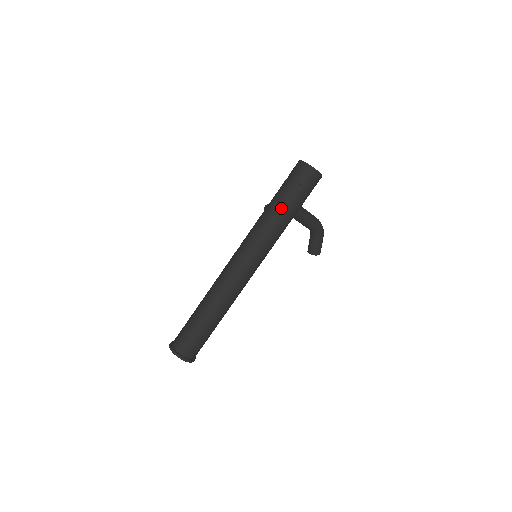
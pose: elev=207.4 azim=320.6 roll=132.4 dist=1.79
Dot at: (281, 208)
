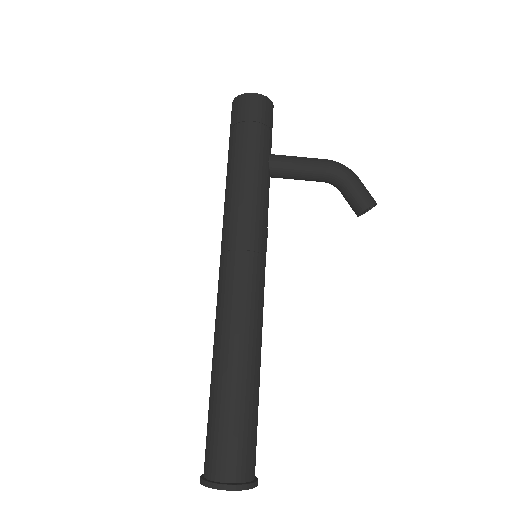
Dot at: (233, 165)
